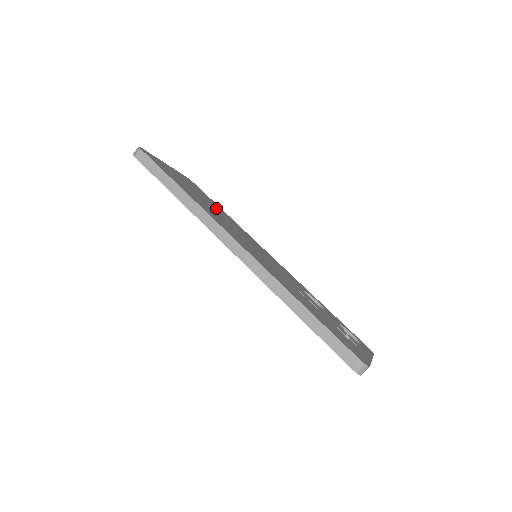
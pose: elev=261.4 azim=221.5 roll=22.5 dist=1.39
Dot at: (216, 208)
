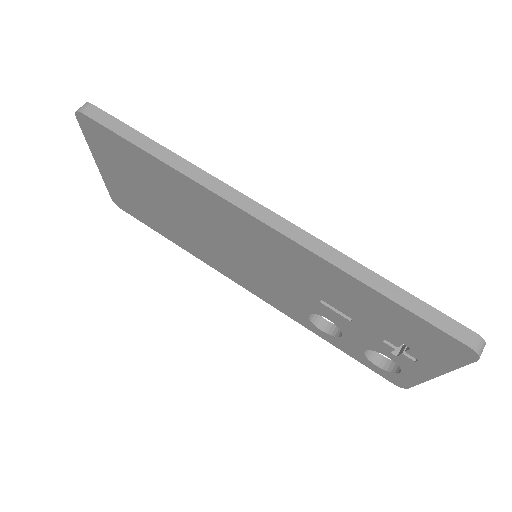
Dot at: occluded
